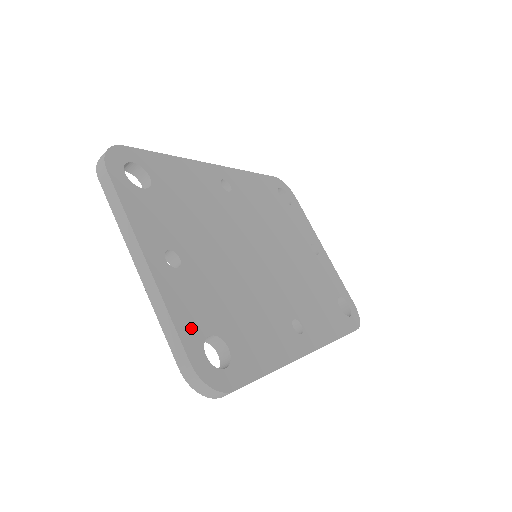
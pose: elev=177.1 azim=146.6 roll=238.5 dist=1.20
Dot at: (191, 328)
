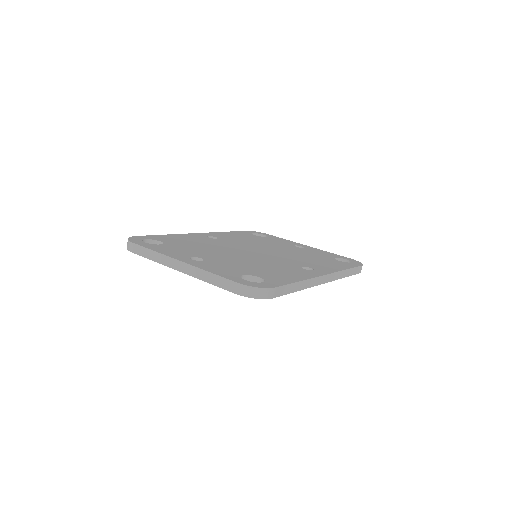
Dot at: (228, 274)
